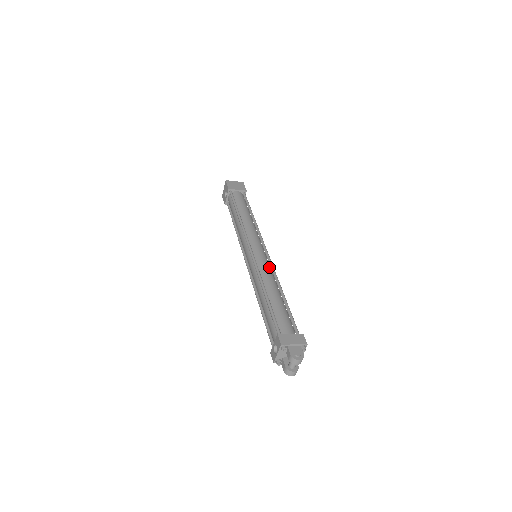
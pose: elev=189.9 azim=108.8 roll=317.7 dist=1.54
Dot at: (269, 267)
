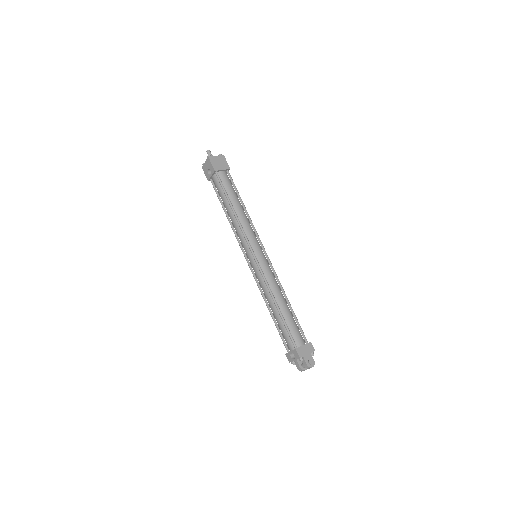
Dot at: (272, 273)
